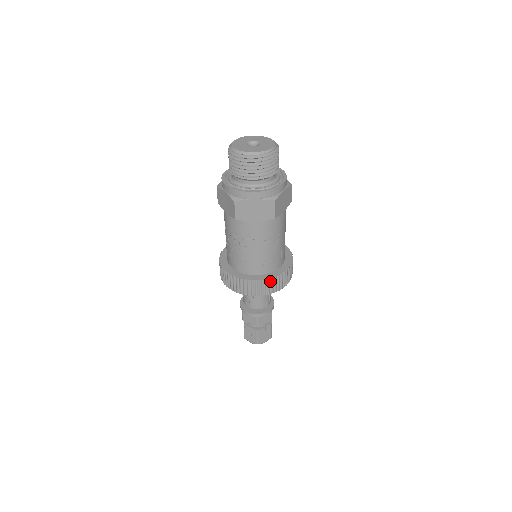
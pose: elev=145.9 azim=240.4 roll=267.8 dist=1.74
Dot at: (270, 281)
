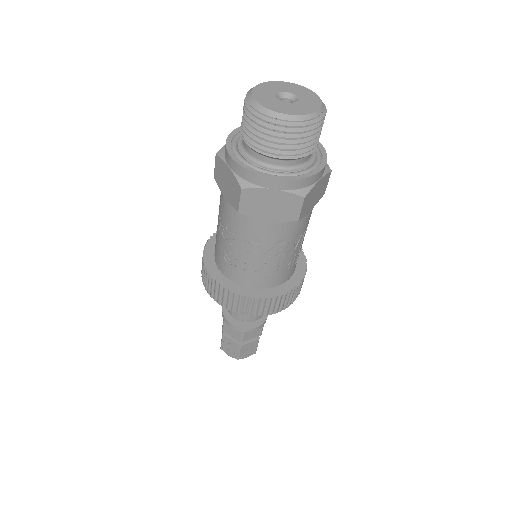
Dot at: occluded
